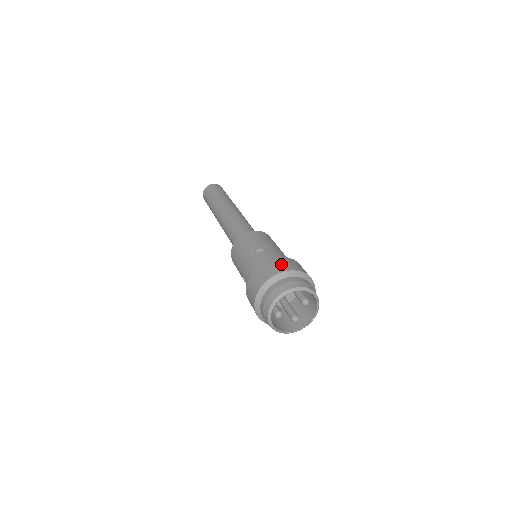
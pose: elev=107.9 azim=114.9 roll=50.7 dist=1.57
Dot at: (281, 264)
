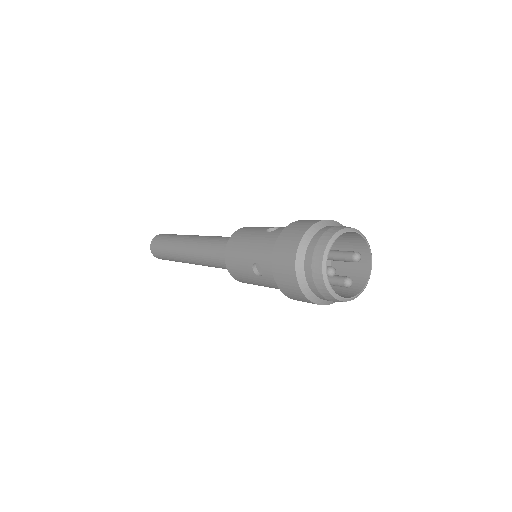
Dot at: occluded
